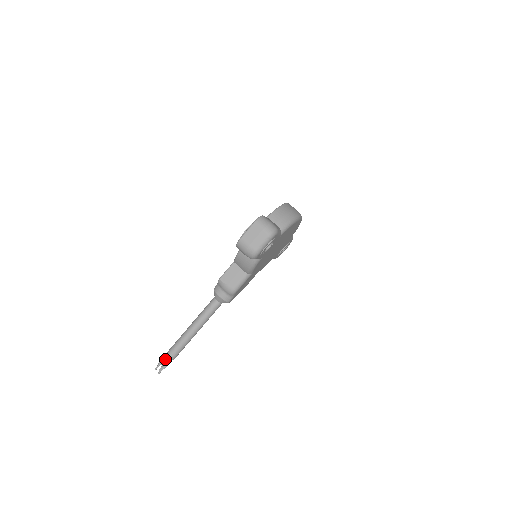
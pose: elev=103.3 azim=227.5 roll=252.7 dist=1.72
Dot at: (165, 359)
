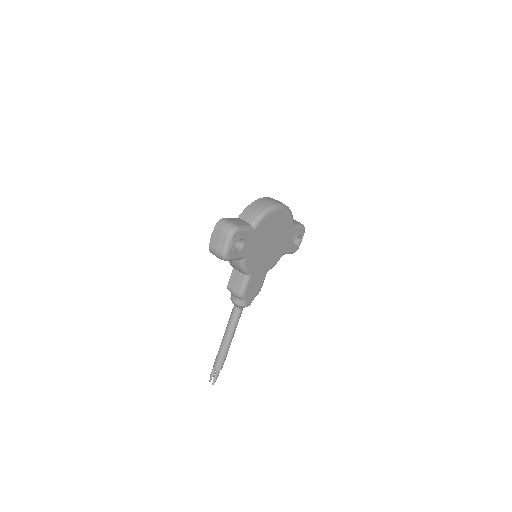
Dot at: (214, 371)
